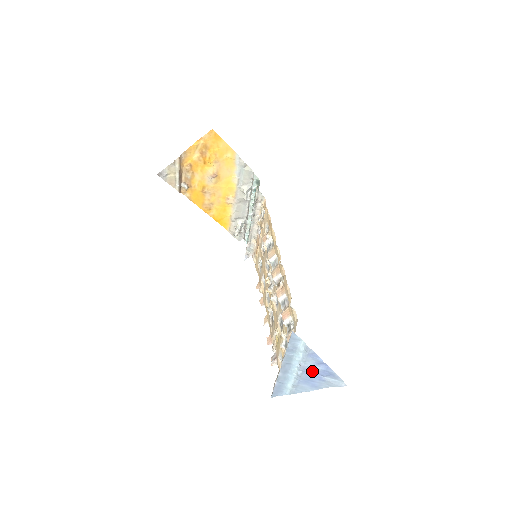
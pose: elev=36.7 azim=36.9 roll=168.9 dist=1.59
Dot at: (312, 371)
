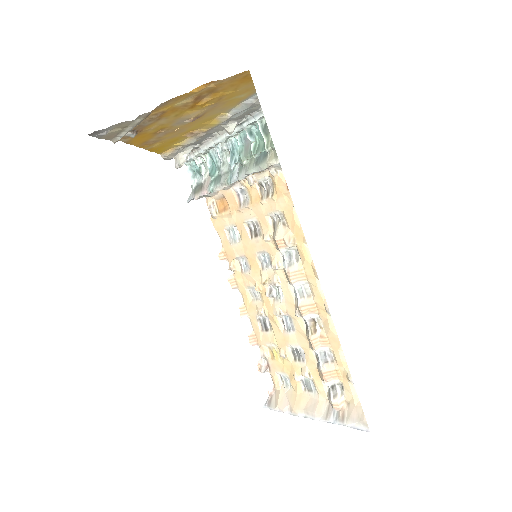
Dot at: occluded
